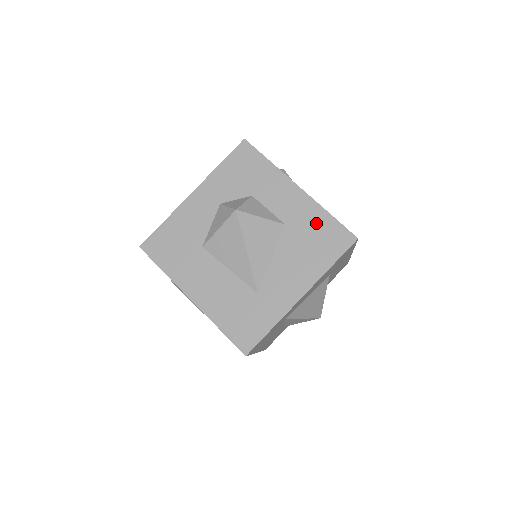
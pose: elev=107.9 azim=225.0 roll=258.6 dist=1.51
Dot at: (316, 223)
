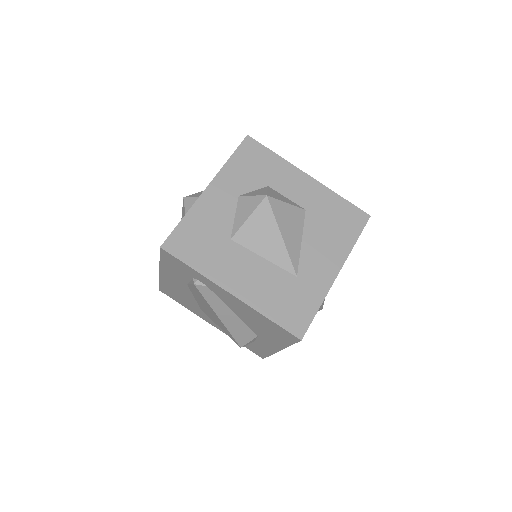
Dot at: (332, 206)
